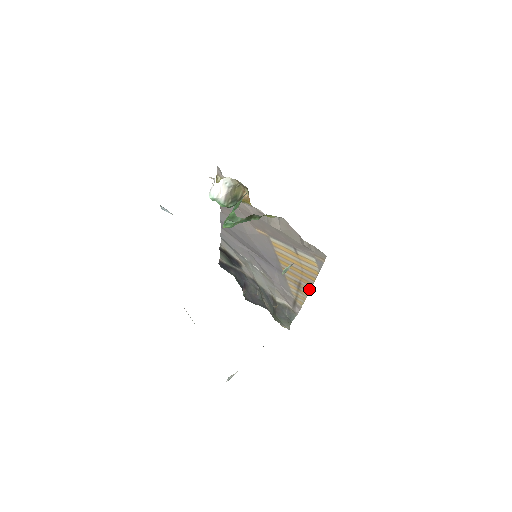
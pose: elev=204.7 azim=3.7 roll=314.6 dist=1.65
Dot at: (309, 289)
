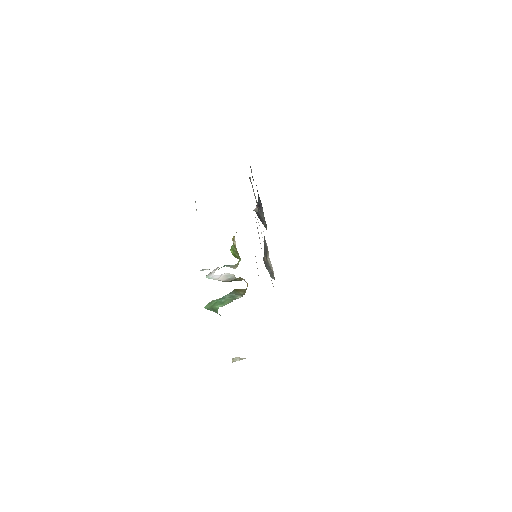
Dot at: occluded
